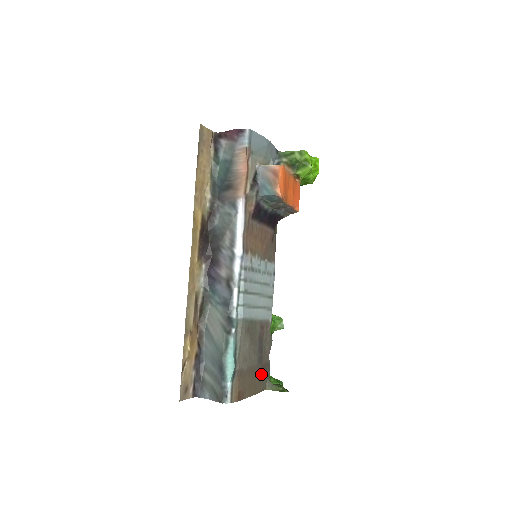
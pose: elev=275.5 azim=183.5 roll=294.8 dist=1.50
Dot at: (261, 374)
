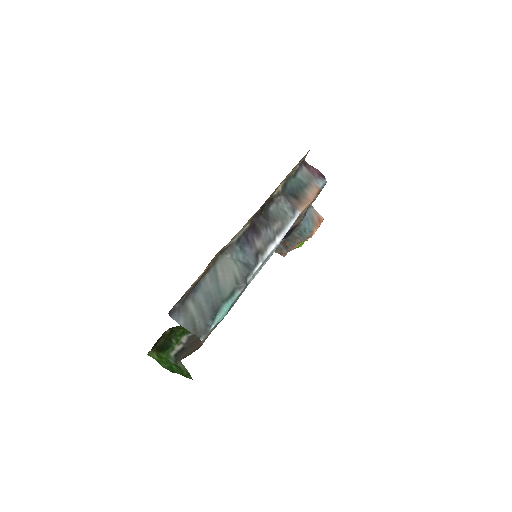
Dot at: (193, 345)
